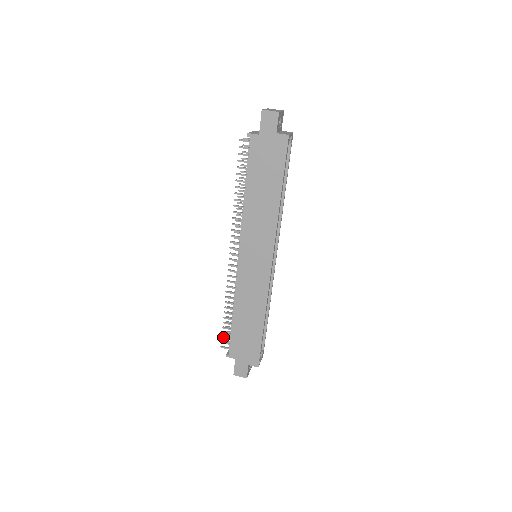
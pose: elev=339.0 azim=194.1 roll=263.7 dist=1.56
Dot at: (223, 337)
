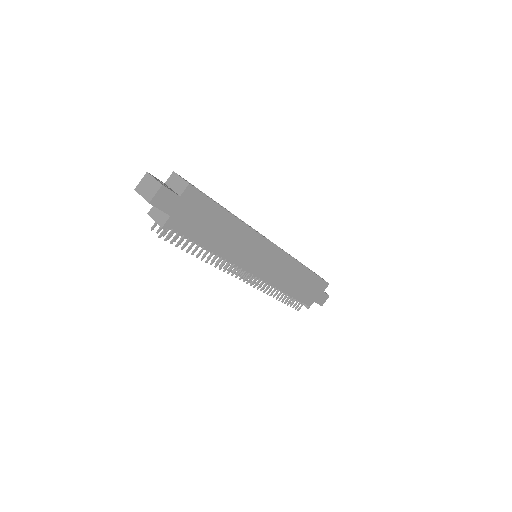
Dot at: occluded
